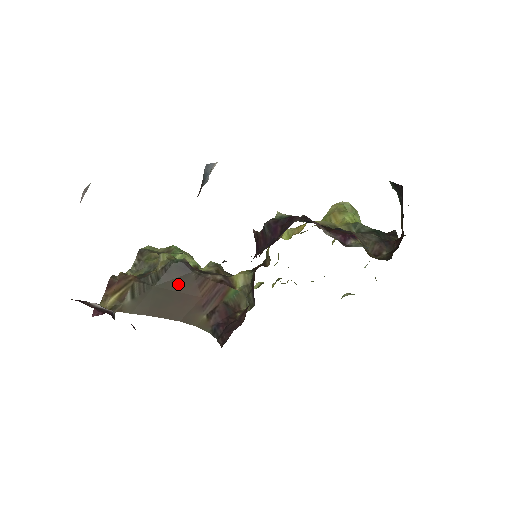
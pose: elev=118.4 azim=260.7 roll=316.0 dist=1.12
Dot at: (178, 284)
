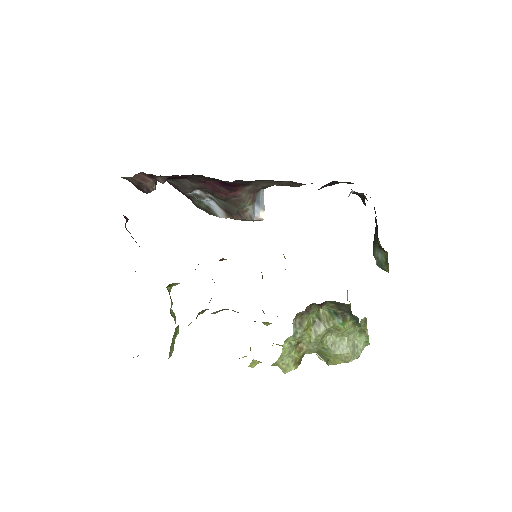
Dot at: occluded
